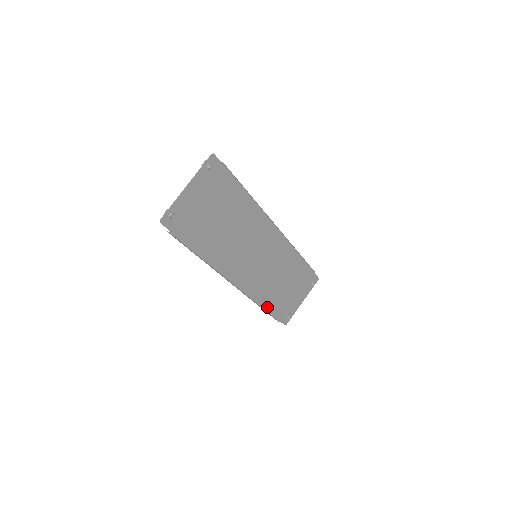
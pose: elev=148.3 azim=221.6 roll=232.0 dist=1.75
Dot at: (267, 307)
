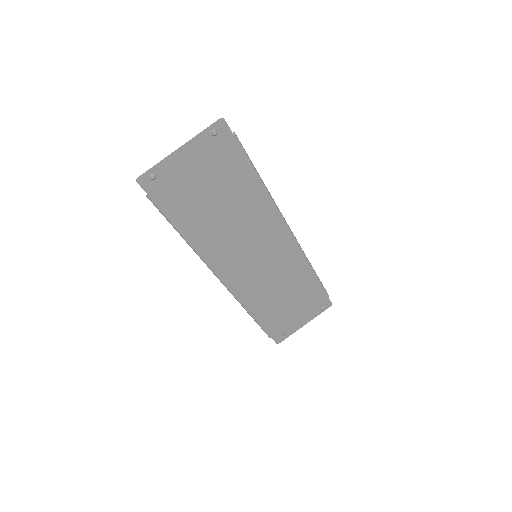
Dot at: (258, 317)
